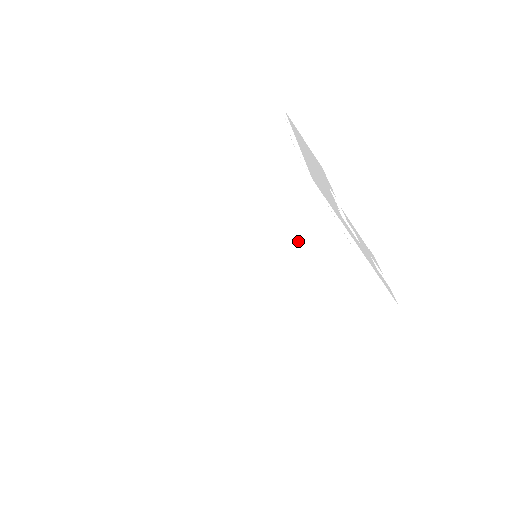
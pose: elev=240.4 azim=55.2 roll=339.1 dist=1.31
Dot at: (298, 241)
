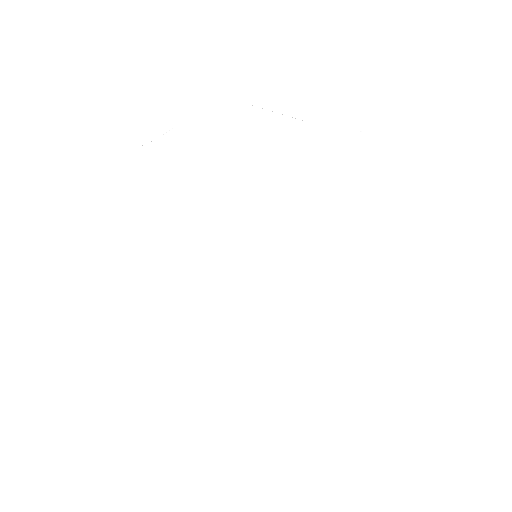
Dot at: (275, 164)
